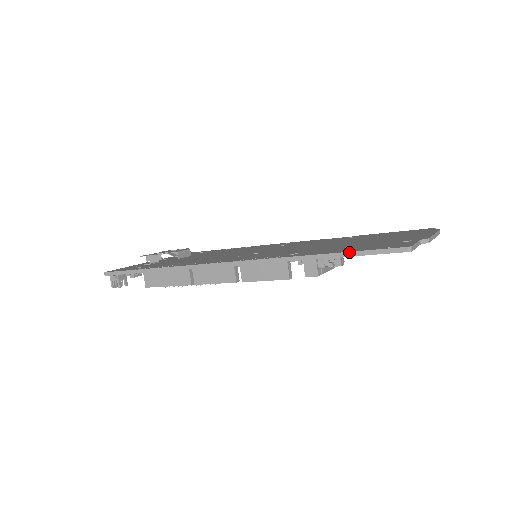
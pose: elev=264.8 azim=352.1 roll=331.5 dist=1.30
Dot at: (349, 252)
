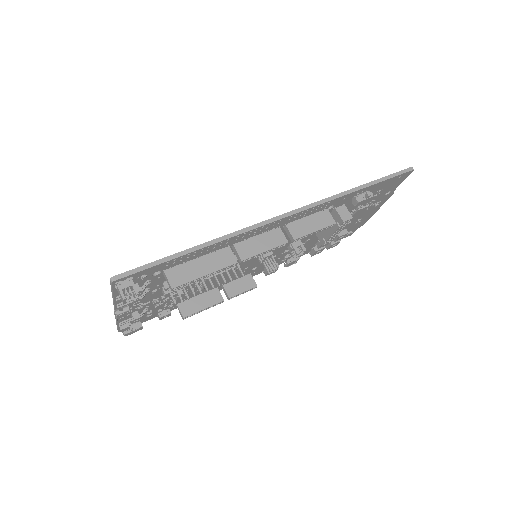
Dot at: (380, 179)
